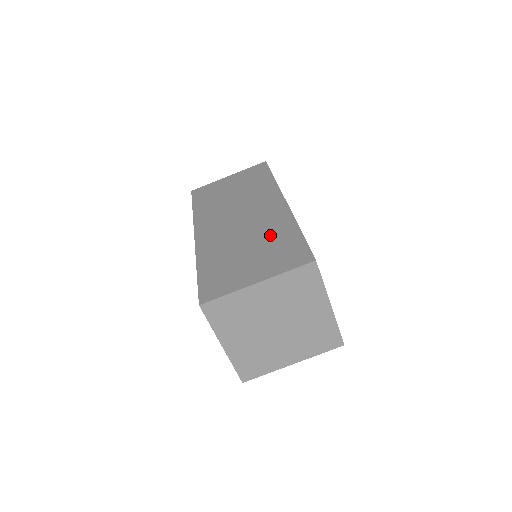
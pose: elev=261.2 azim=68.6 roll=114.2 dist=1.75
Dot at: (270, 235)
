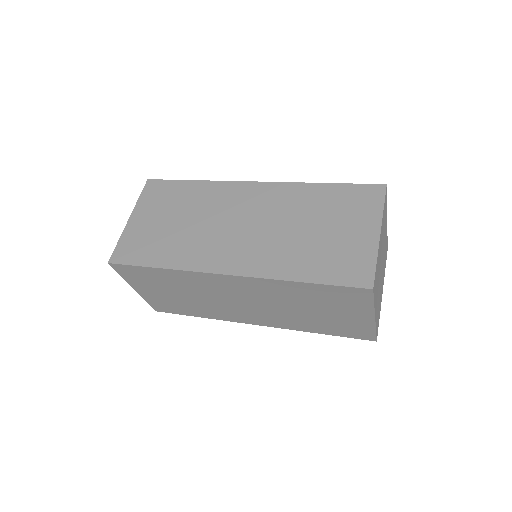
Dot at: (308, 207)
